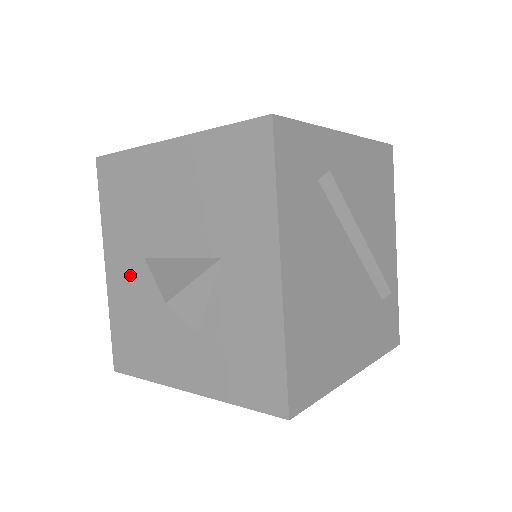
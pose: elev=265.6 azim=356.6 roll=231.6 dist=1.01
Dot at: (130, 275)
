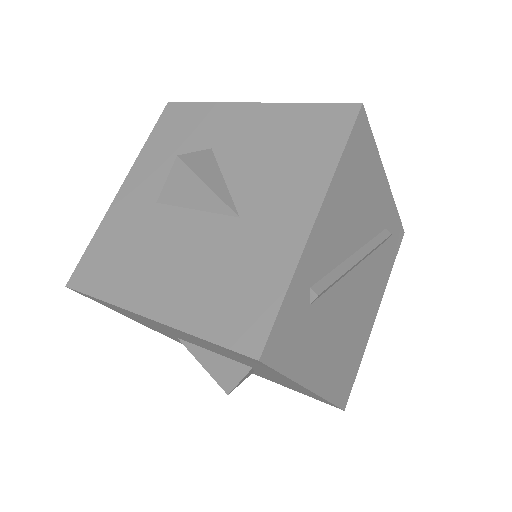
Dot at: occluded
